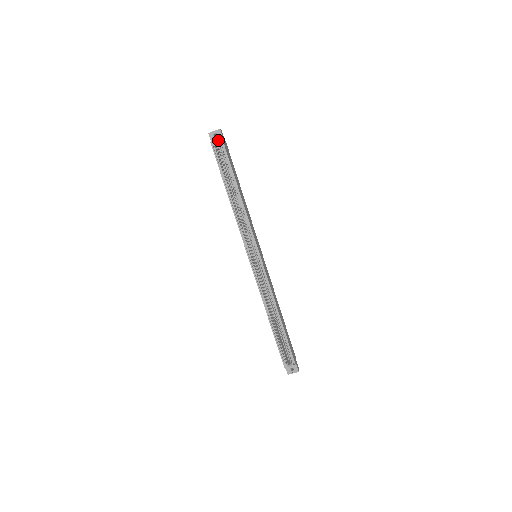
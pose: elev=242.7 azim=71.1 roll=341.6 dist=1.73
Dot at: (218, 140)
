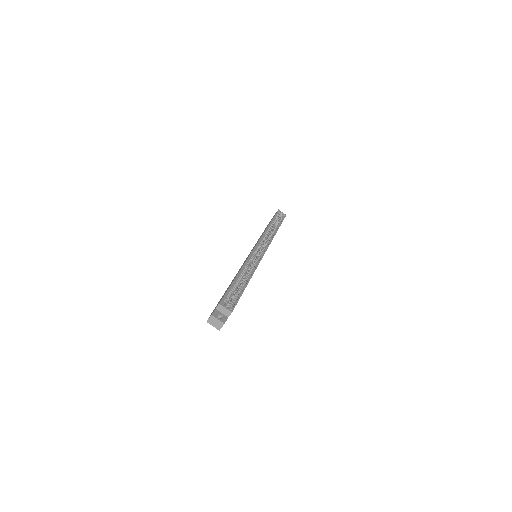
Dot at: (283, 213)
